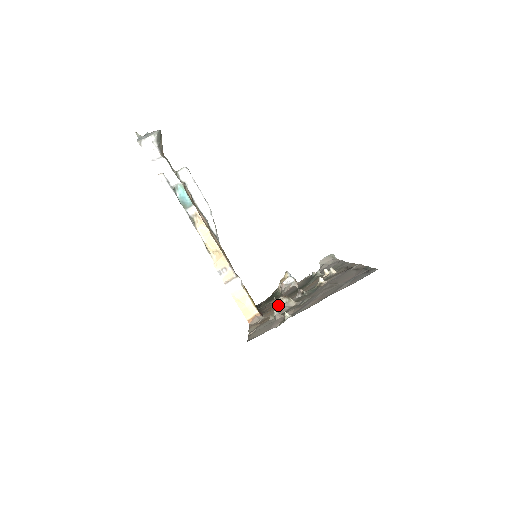
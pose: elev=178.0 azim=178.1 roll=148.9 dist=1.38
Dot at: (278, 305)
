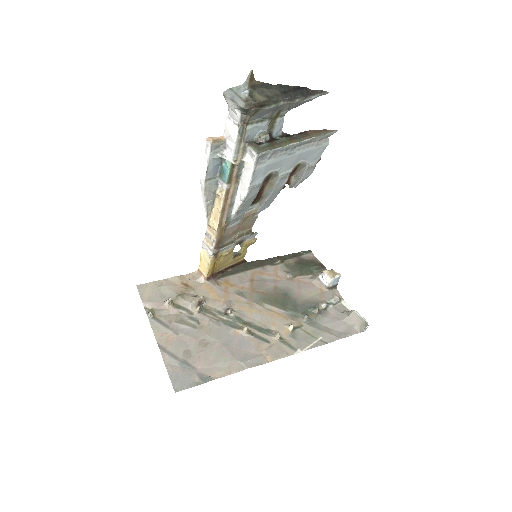
Dot at: (195, 296)
